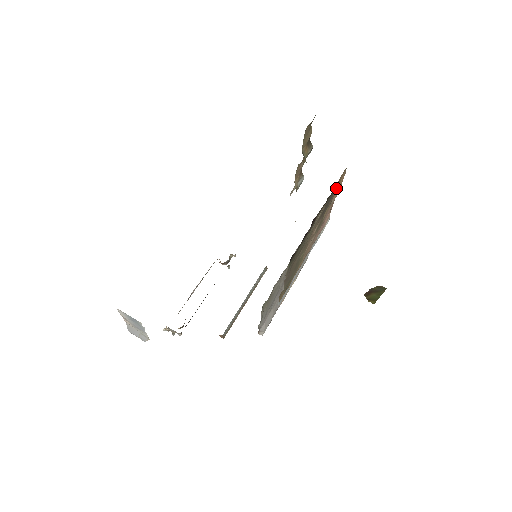
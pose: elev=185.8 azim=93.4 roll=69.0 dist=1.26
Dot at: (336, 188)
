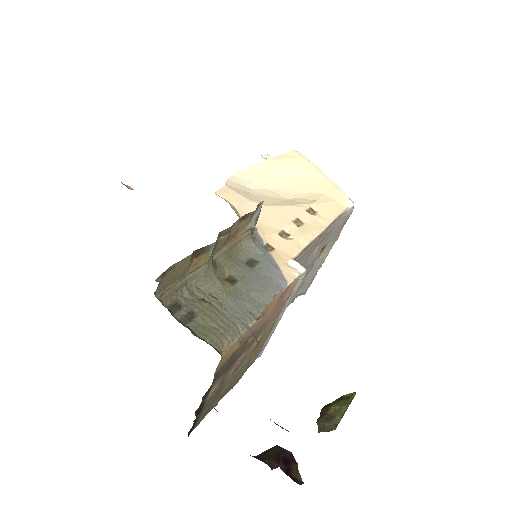
Dot at: (227, 361)
